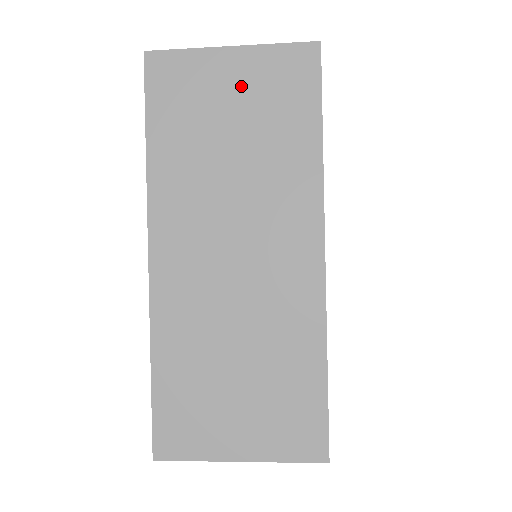
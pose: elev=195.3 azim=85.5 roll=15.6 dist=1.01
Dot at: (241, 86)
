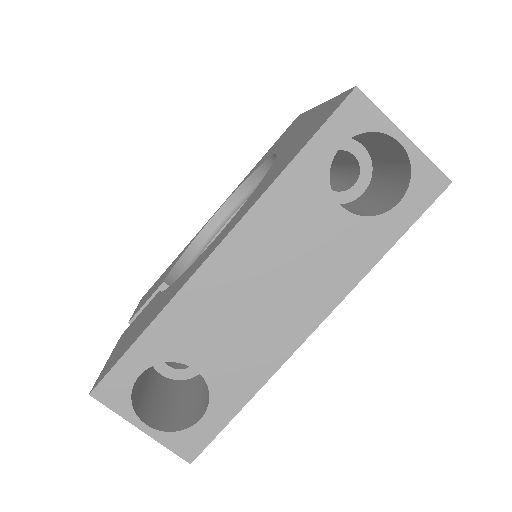
Dot at: occluded
